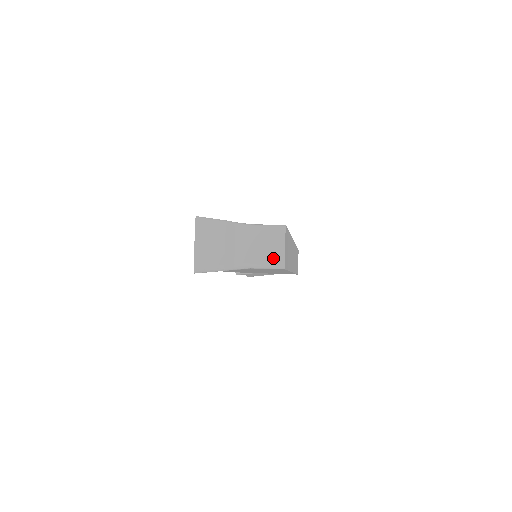
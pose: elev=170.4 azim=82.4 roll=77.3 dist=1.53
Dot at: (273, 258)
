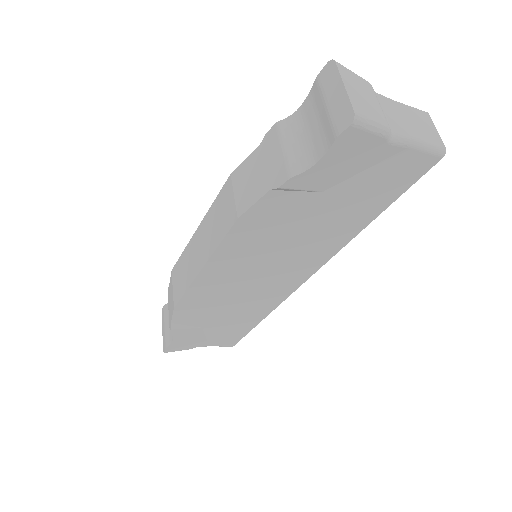
Dot at: (431, 138)
